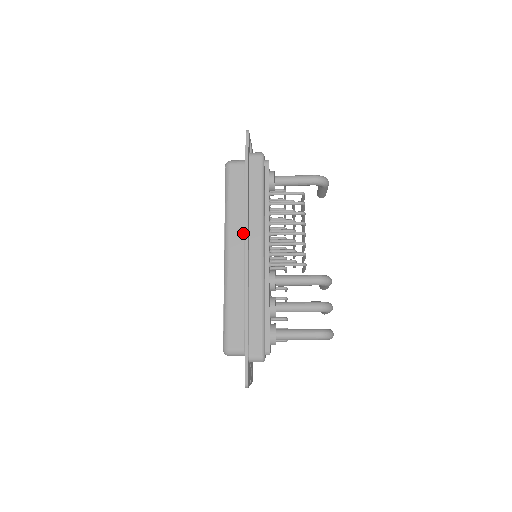
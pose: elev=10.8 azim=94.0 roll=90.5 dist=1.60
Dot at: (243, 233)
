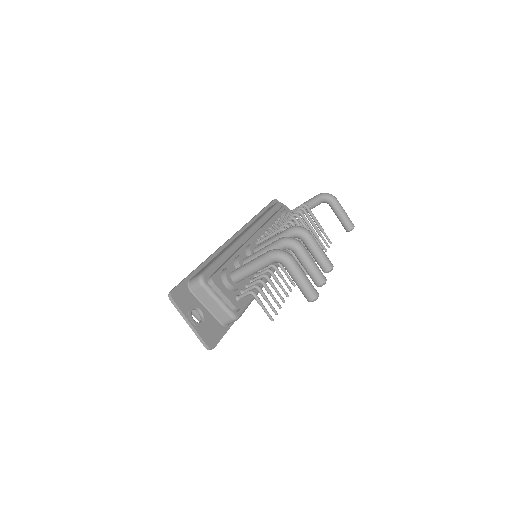
Dot at: occluded
